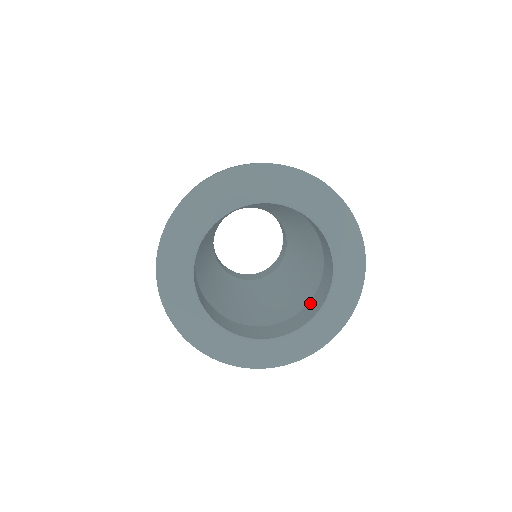
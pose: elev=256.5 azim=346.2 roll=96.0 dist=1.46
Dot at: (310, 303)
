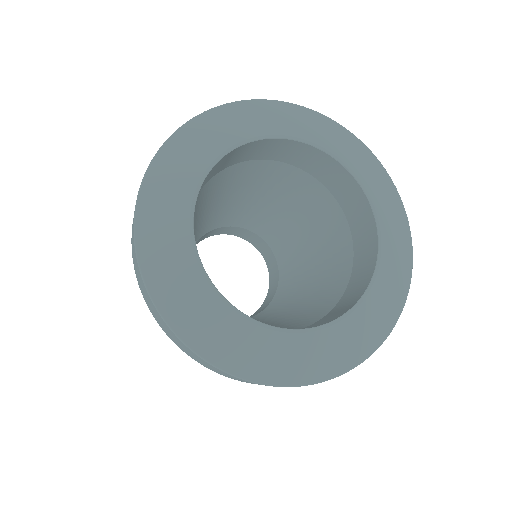
Dot at: occluded
